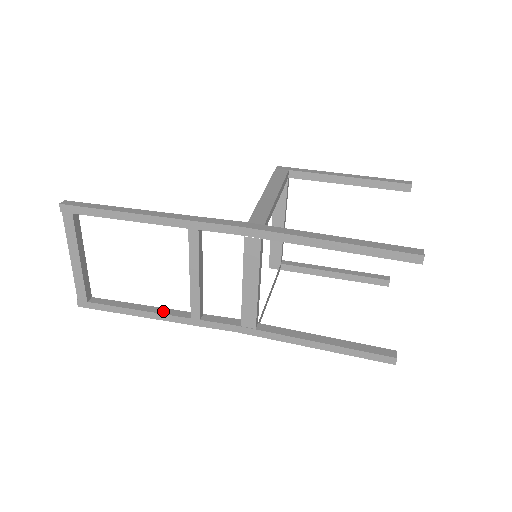
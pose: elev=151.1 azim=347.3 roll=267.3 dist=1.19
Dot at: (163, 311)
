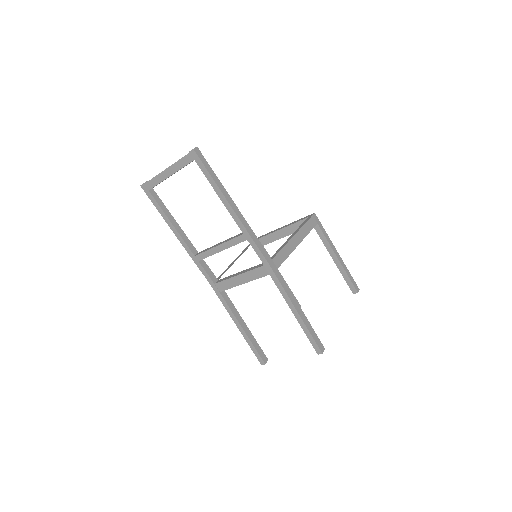
Dot at: (184, 237)
